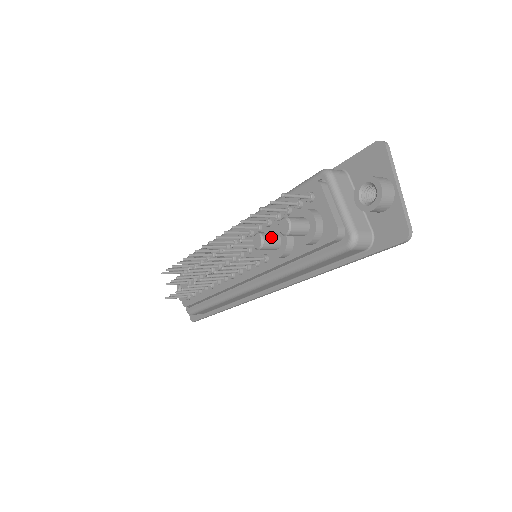
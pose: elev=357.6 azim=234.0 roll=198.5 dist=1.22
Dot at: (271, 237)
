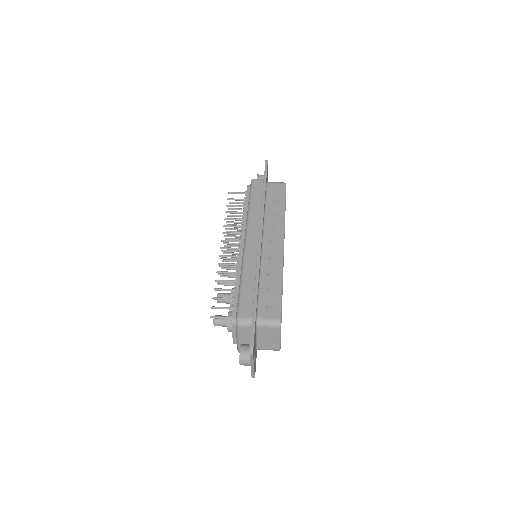
Dot at: (223, 302)
